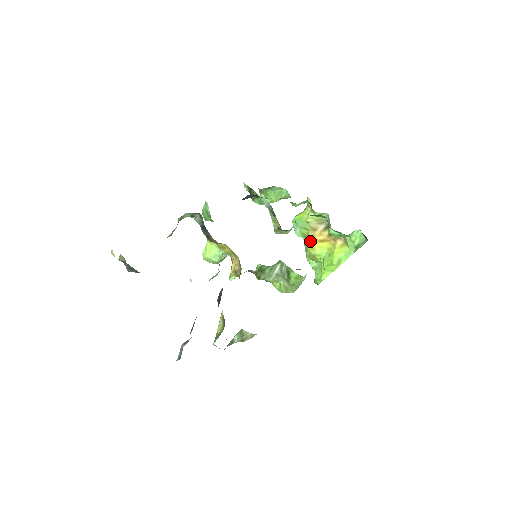
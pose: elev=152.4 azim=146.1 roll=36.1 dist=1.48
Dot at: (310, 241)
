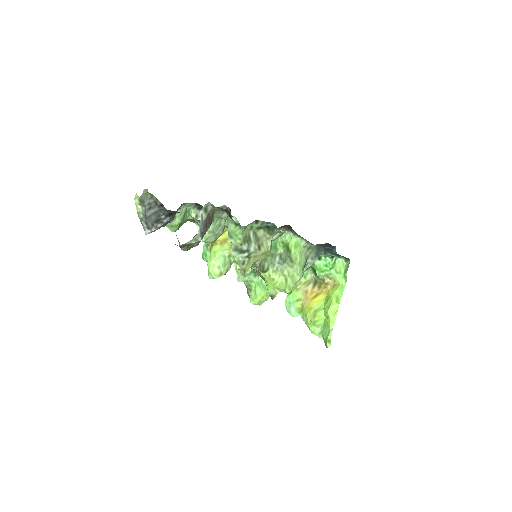
Dot at: (306, 305)
